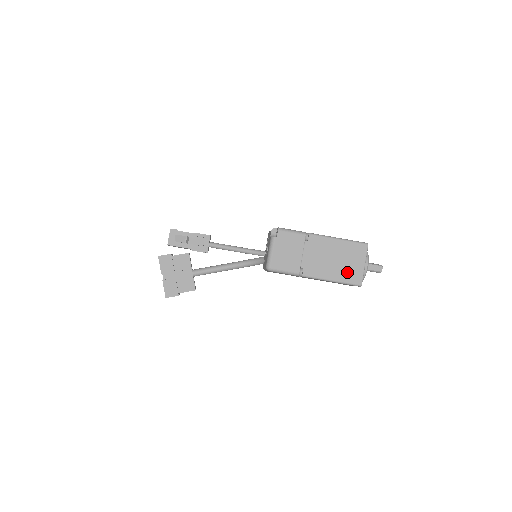
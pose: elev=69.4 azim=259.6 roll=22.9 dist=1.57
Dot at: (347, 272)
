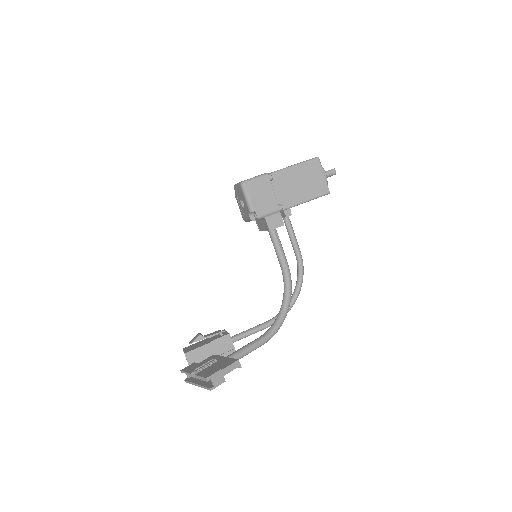
Dot at: occluded
